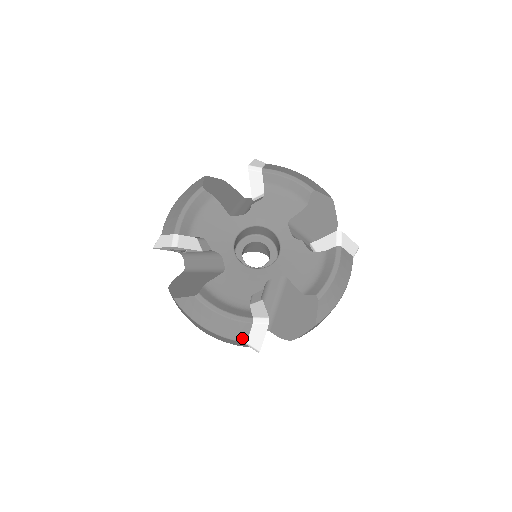
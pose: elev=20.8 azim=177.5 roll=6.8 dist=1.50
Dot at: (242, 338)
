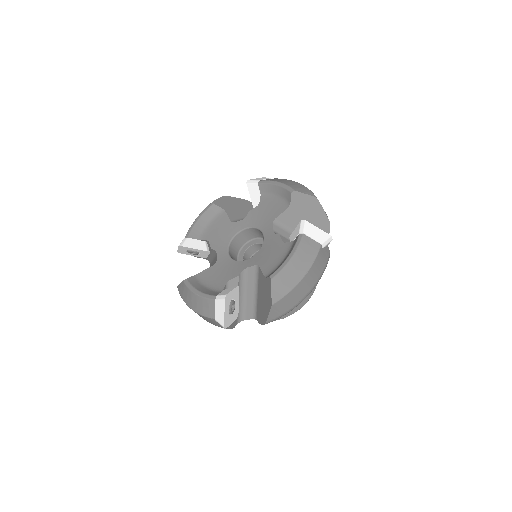
Dot at: (211, 315)
